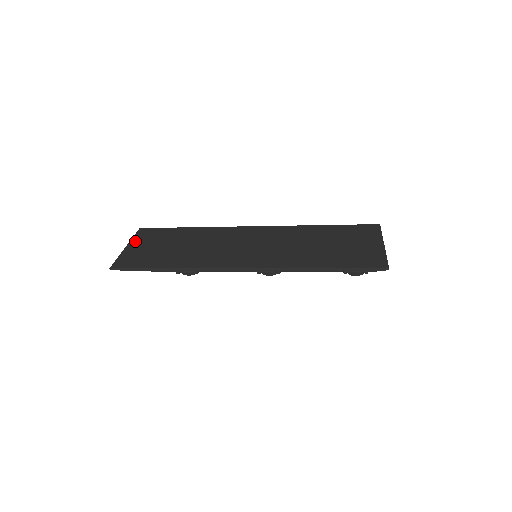
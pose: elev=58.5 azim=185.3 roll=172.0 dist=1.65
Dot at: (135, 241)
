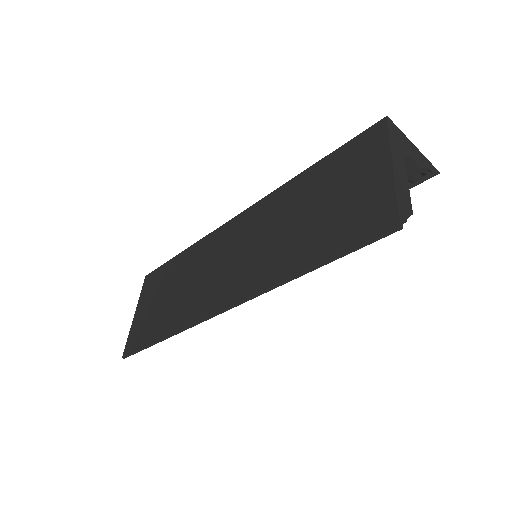
Dot at: (141, 301)
